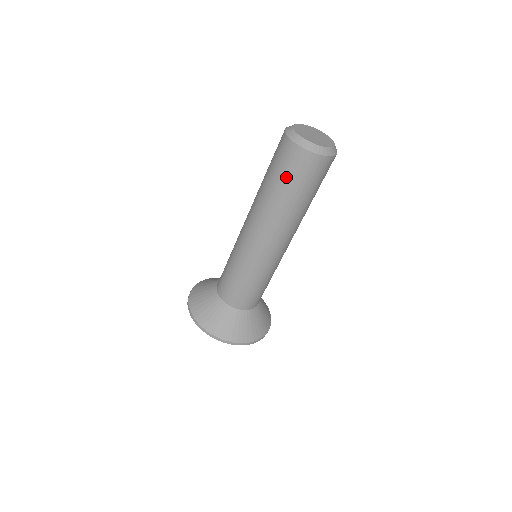
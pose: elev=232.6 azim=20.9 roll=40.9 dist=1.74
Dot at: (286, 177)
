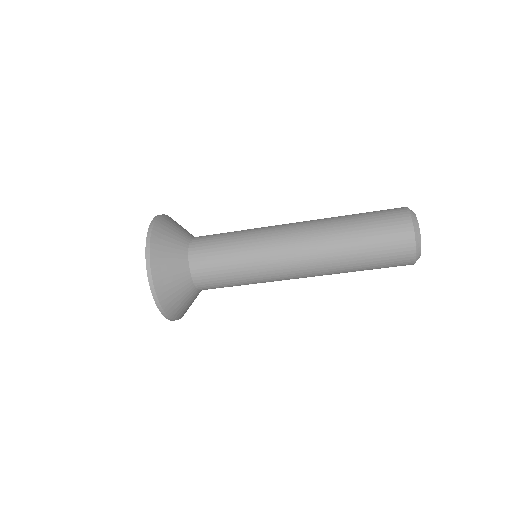
Dot at: (377, 242)
